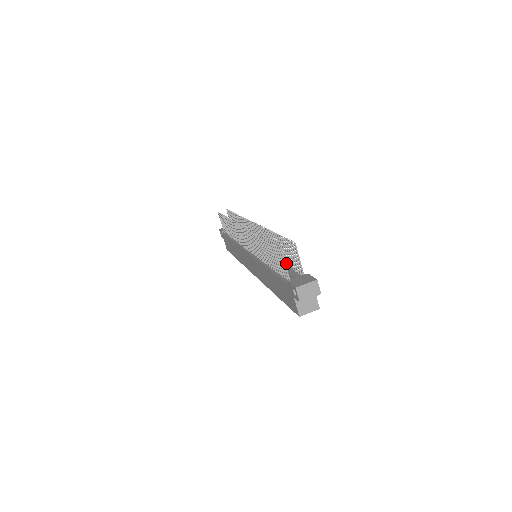
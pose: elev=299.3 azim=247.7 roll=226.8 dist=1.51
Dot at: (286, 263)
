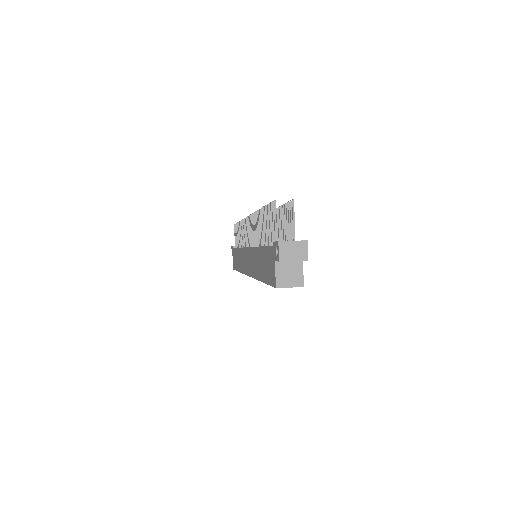
Dot at: occluded
